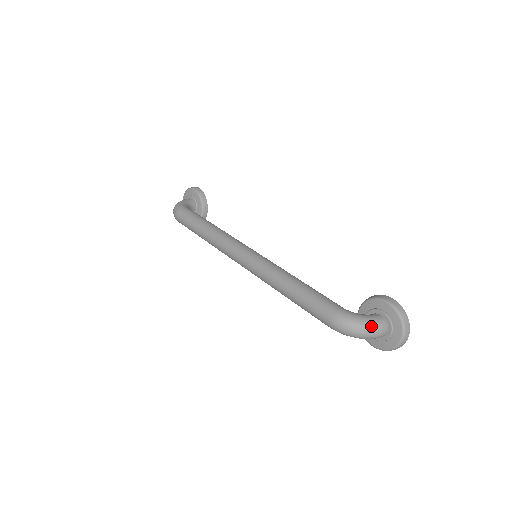
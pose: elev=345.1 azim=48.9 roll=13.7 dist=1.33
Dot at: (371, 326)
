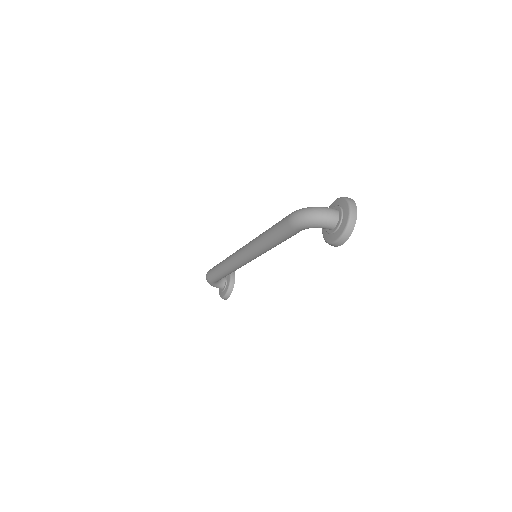
Dot at: (321, 208)
